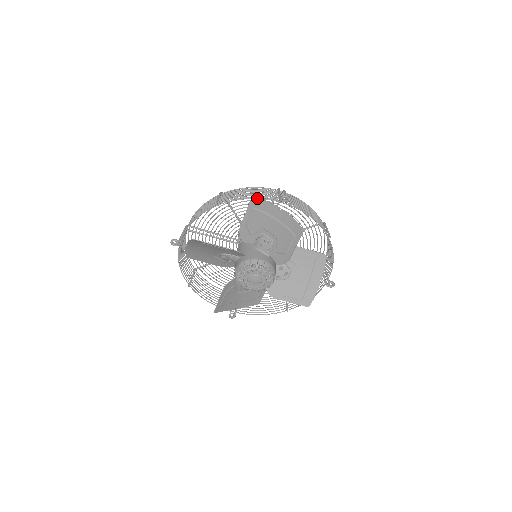
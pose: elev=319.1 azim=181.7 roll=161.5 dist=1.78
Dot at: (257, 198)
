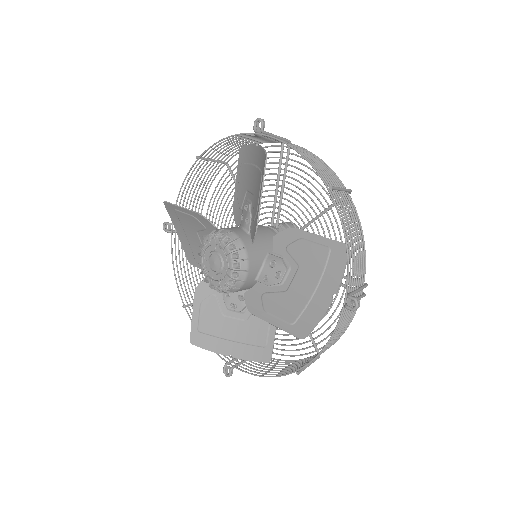
Dot at: (232, 135)
